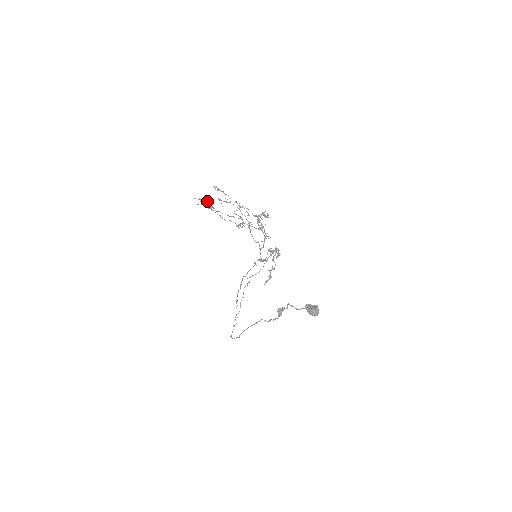
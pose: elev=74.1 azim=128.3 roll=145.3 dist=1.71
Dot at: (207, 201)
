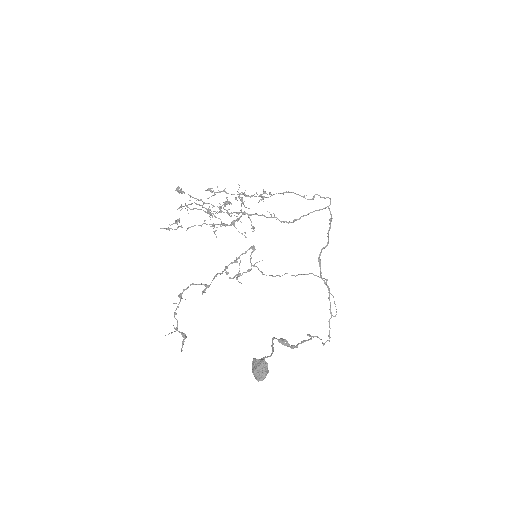
Dot at: occluded
